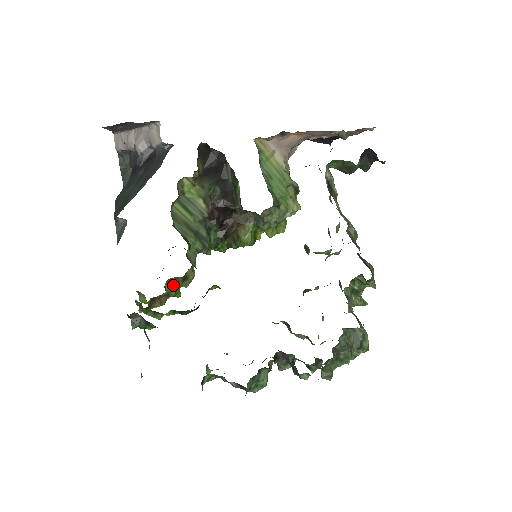
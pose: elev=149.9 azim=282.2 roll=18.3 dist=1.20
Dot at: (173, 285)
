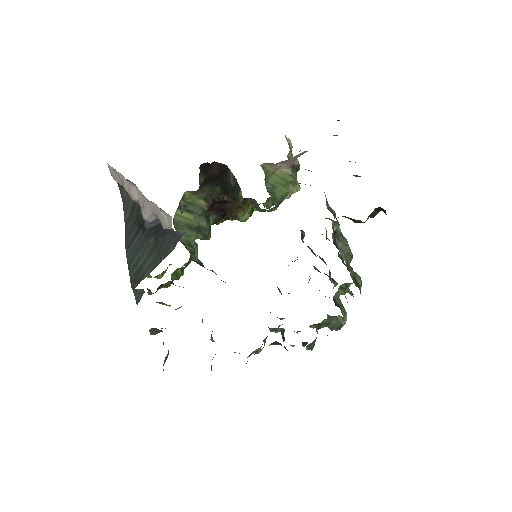
Dot at: (178, 273)
